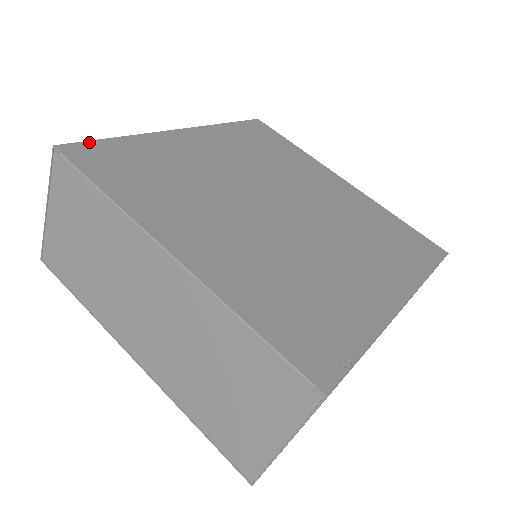
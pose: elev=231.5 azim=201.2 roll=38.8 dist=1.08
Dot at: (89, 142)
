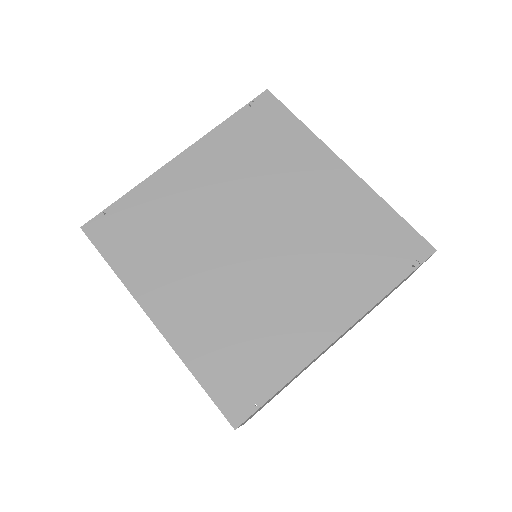
Dot at: (104, 212)
